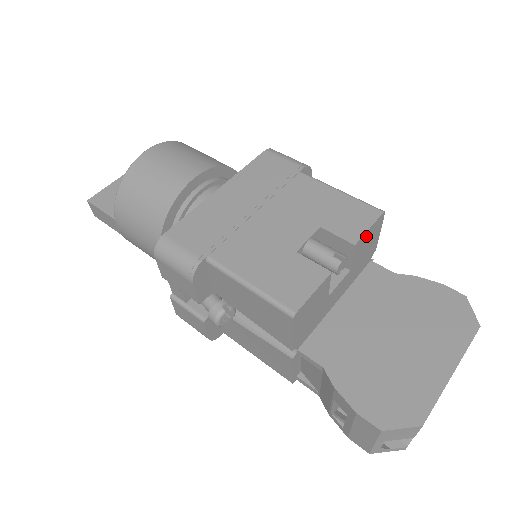
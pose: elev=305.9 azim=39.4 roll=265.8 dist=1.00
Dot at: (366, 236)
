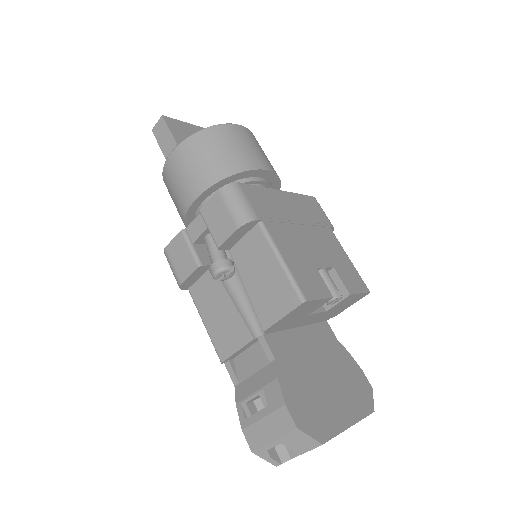
Dot at: (354, 297)
